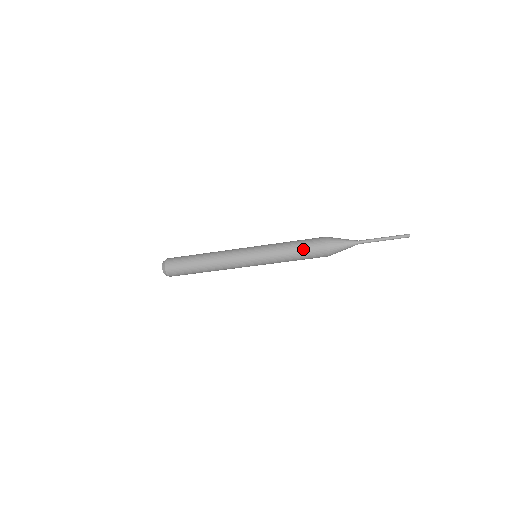
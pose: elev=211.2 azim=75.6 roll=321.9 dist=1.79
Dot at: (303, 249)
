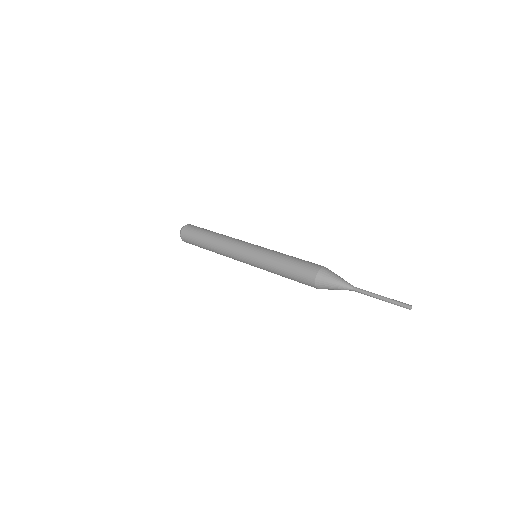
Dot at: (293, 269)
